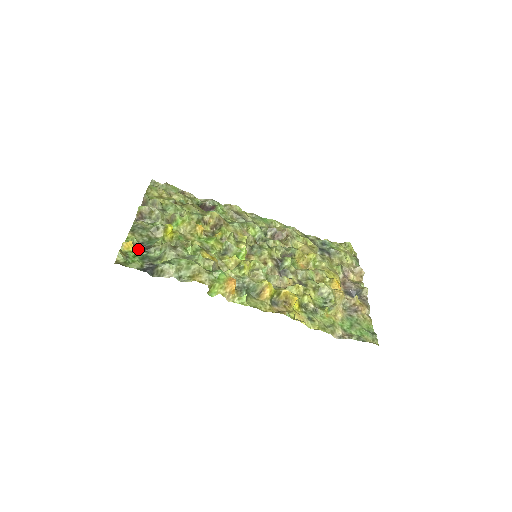
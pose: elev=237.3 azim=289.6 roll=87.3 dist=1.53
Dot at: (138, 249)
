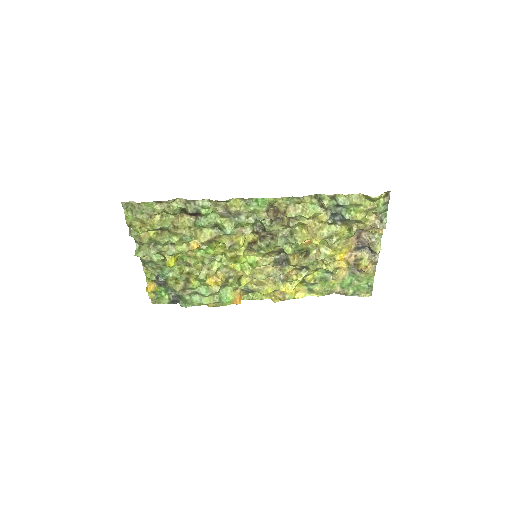
Dot at: (159, 285)
